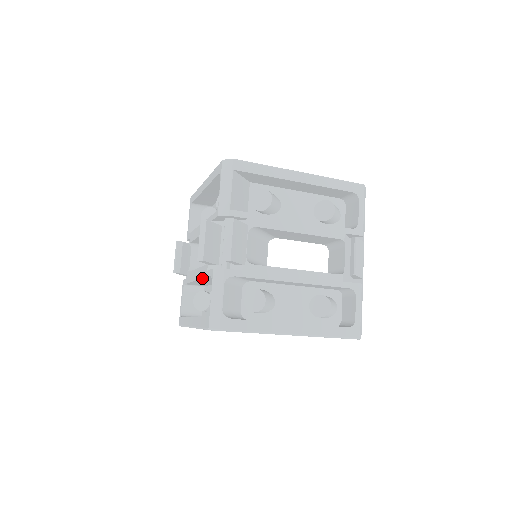
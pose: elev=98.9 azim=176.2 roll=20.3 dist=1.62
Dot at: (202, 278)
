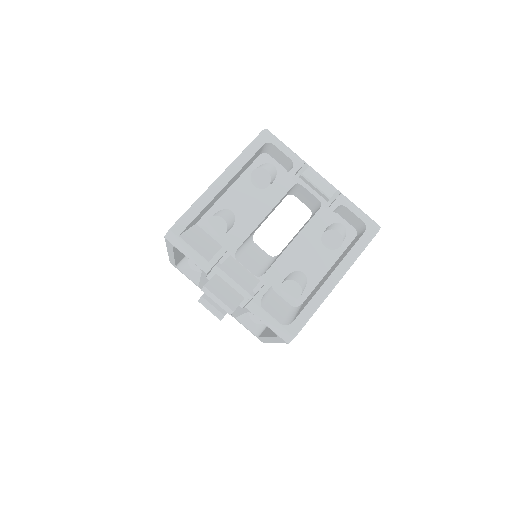
Dot at: occluded
